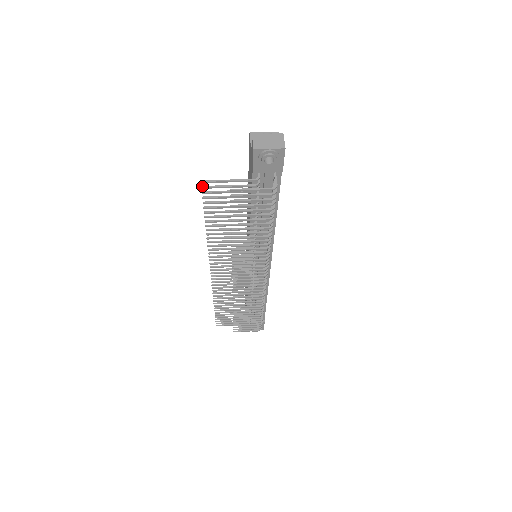
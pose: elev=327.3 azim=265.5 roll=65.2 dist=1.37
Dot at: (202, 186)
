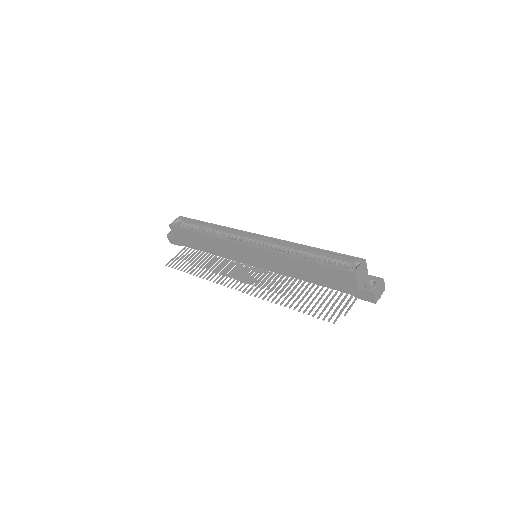
Dot at: occluded
